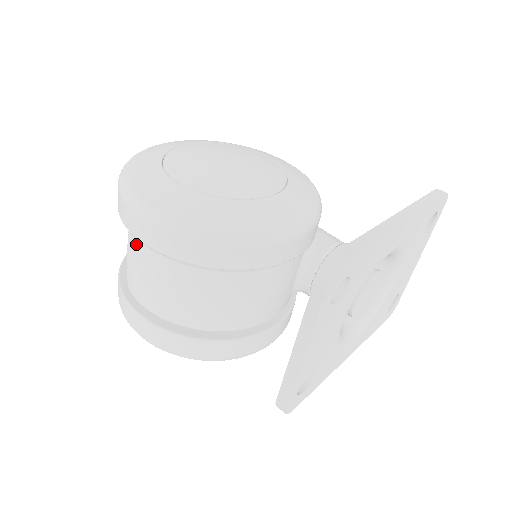
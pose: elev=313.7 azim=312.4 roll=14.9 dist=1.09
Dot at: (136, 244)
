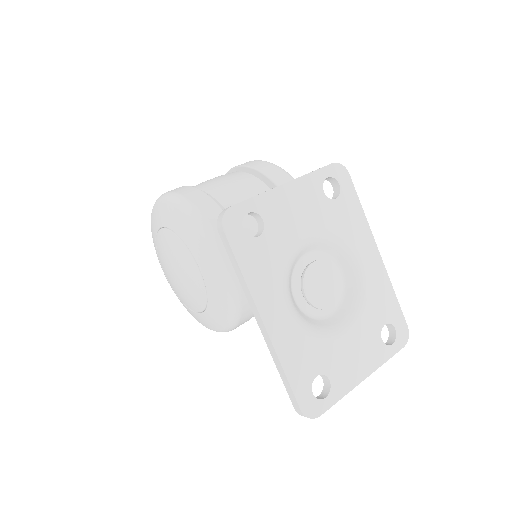
Dot at: occluded
